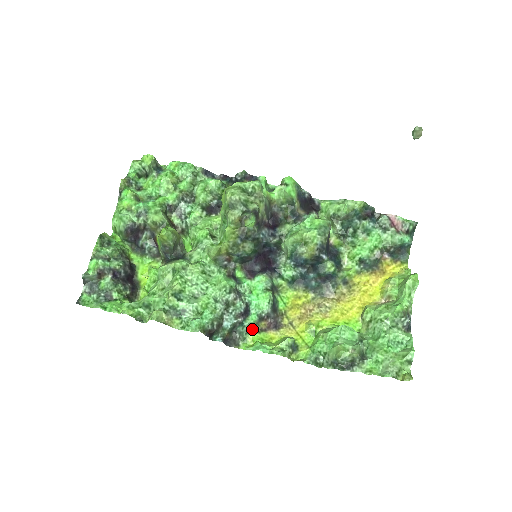
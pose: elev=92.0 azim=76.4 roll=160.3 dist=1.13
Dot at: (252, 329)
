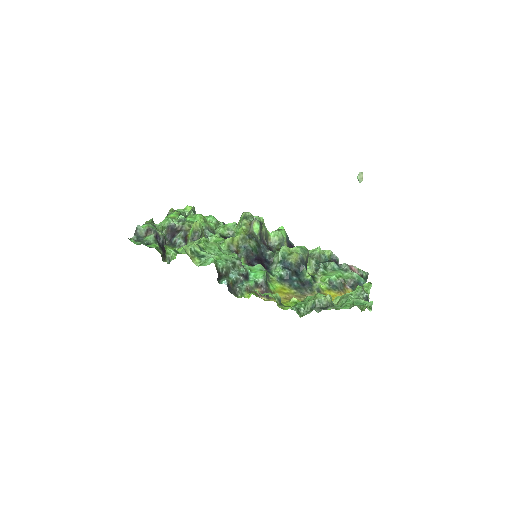
Dot at: (249, 290)
